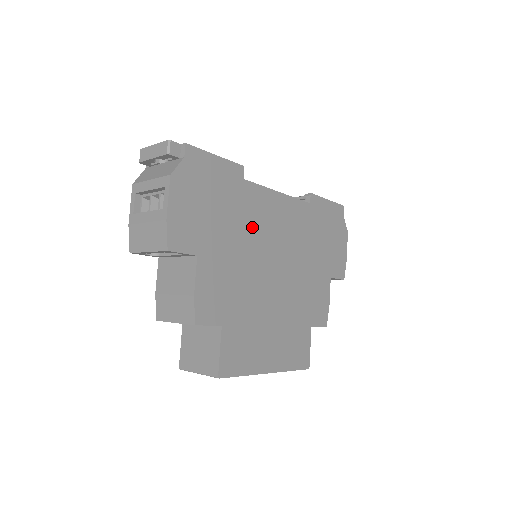
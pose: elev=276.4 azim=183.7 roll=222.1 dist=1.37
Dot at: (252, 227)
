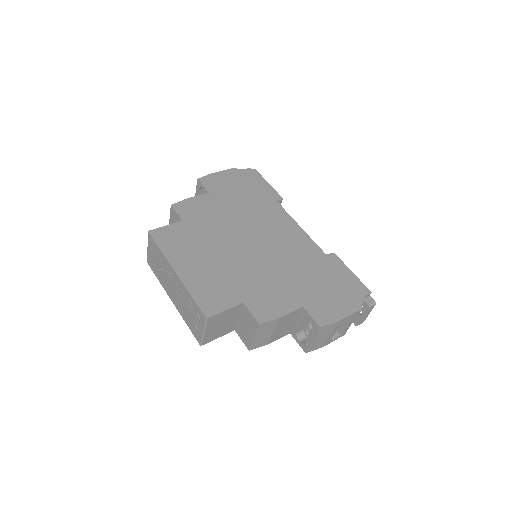
Dot at: (258, 217)
